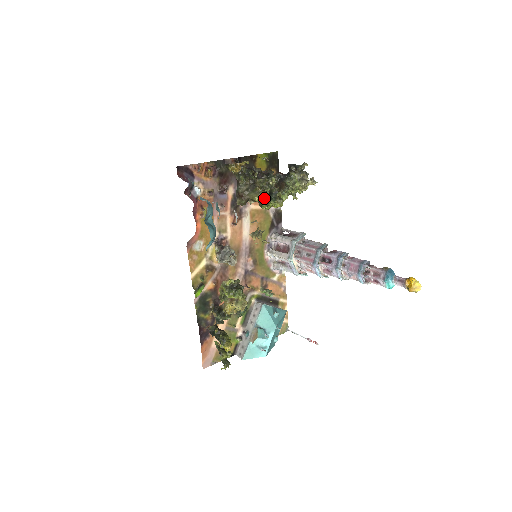
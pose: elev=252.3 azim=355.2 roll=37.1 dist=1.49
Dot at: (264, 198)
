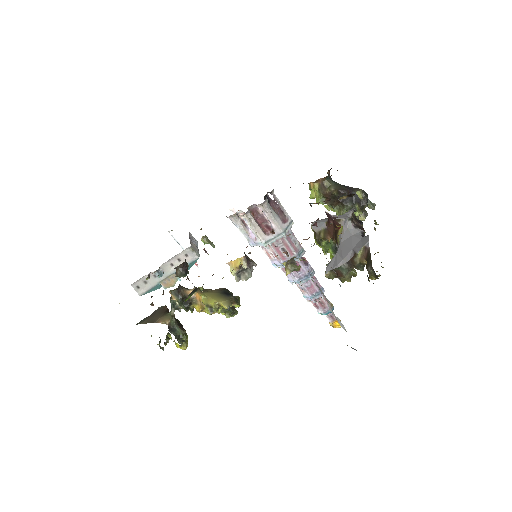
Dot at: (331, 243)
